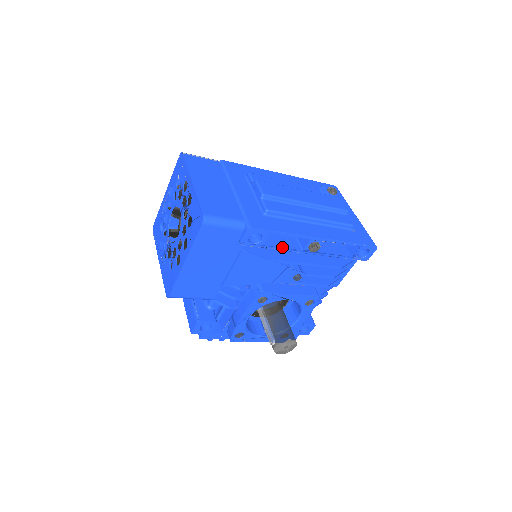
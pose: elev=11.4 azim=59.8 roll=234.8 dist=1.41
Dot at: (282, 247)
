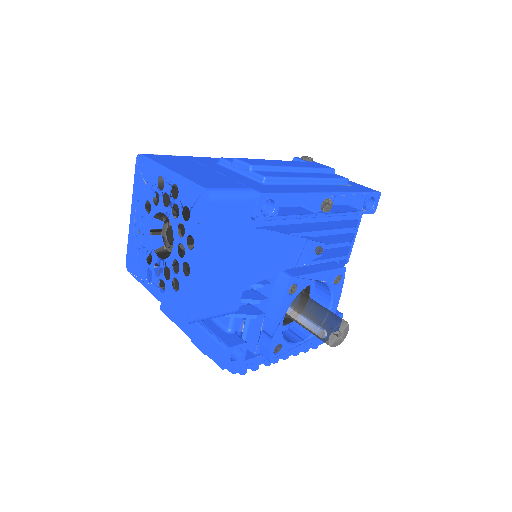
Dot at: (296, 214)
